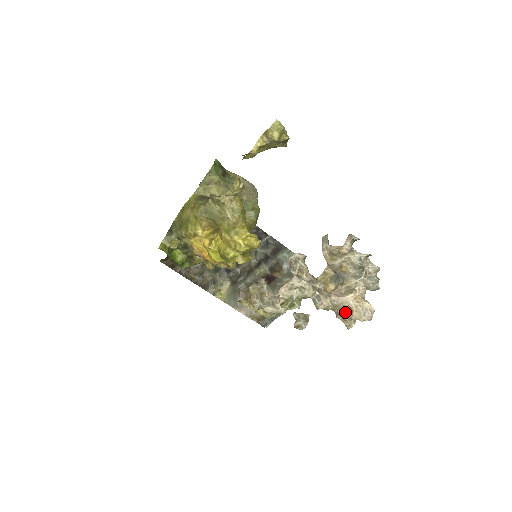
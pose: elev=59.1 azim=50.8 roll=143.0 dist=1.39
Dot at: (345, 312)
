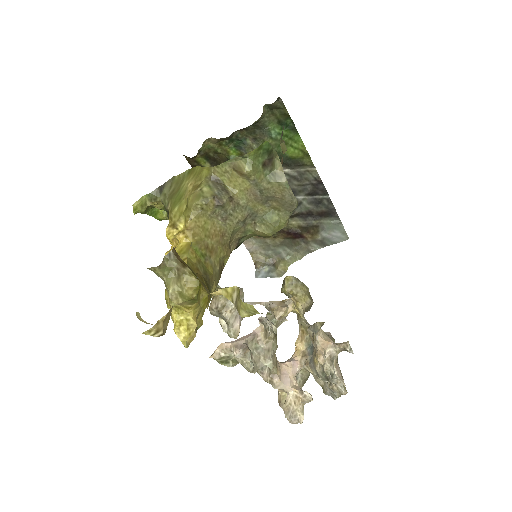
Dot at: (282, 392)
